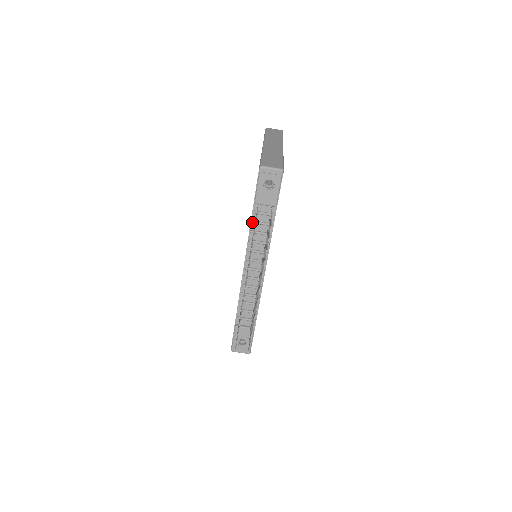
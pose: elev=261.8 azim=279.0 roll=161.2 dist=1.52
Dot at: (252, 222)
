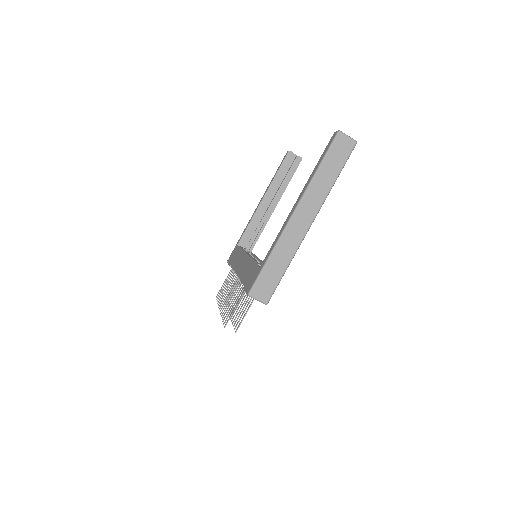
Dot at: occluded
